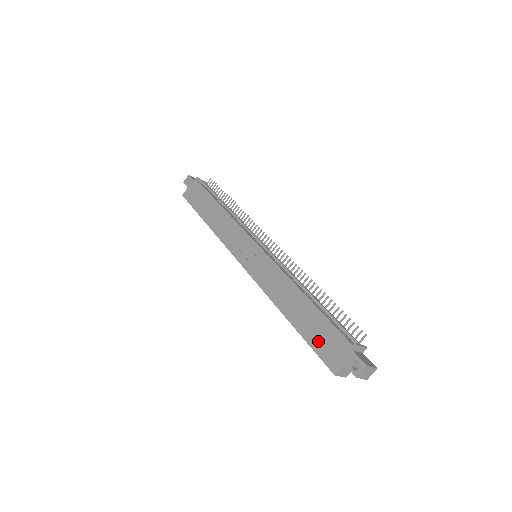
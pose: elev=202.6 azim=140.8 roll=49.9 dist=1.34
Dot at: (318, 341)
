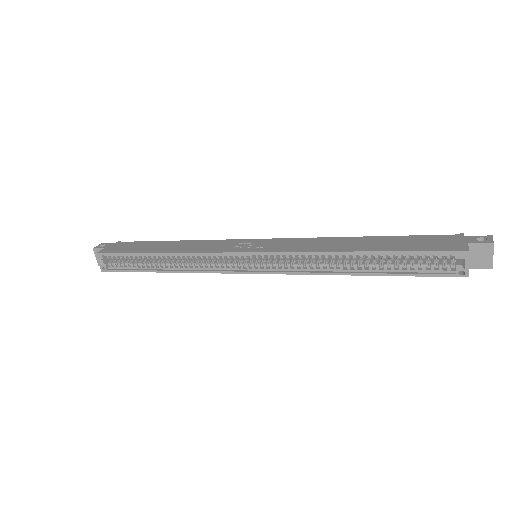
Dot at: (418, 245)
